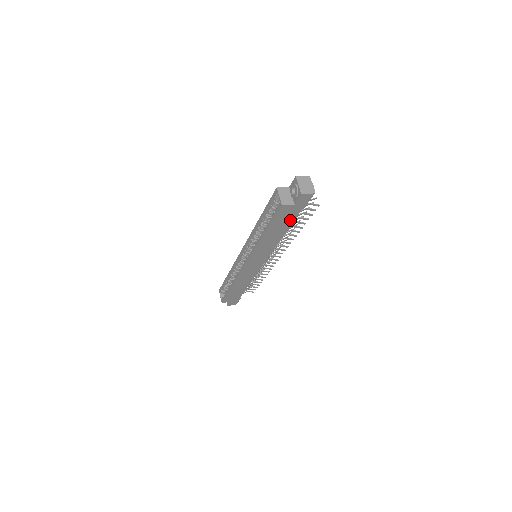
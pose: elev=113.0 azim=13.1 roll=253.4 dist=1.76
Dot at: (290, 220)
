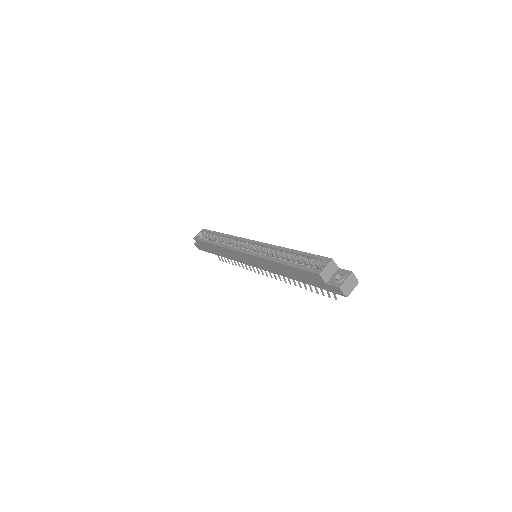
Dot at: (309, 282)
